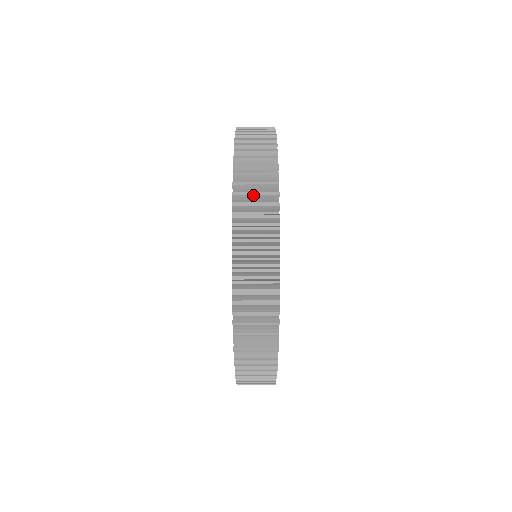
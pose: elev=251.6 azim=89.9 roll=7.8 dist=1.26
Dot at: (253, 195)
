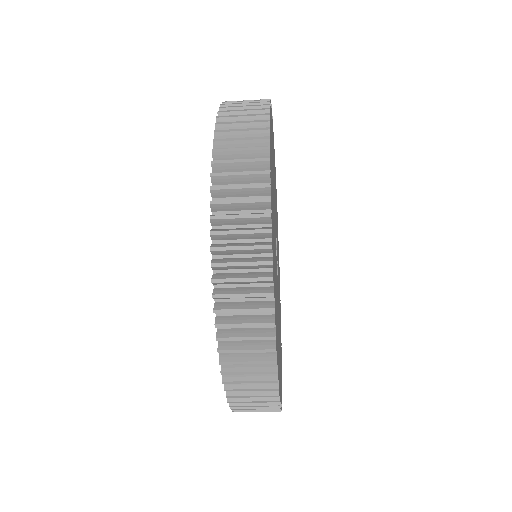
Dot at: occluded
